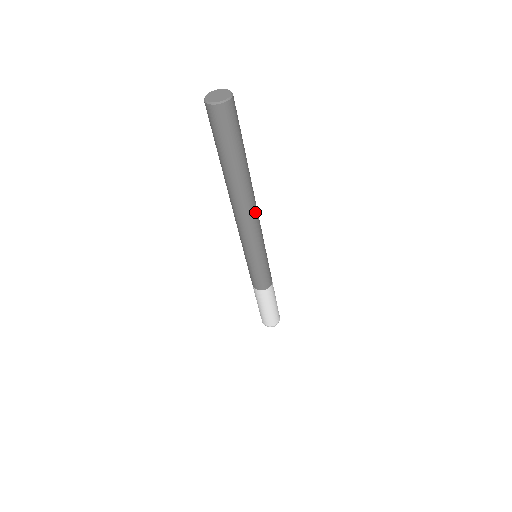
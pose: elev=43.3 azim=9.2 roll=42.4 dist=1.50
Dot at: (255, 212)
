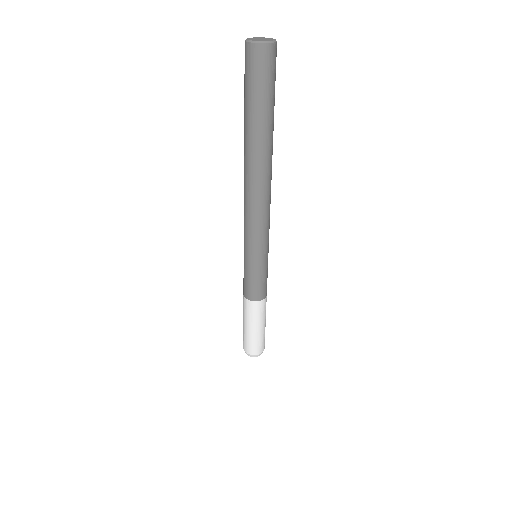
Dot at: occluded
